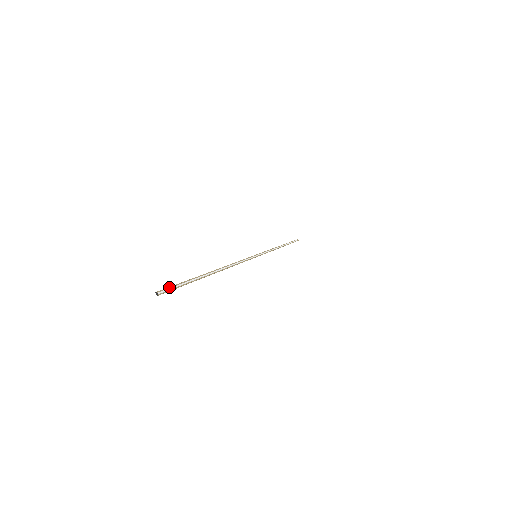
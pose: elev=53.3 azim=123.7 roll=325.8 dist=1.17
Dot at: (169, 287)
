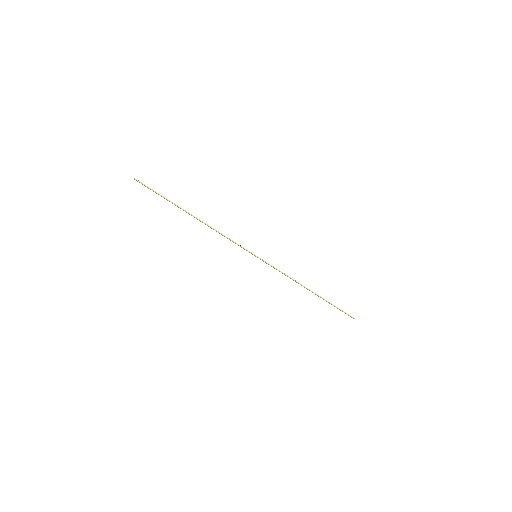
Dot at: (144, 185)
